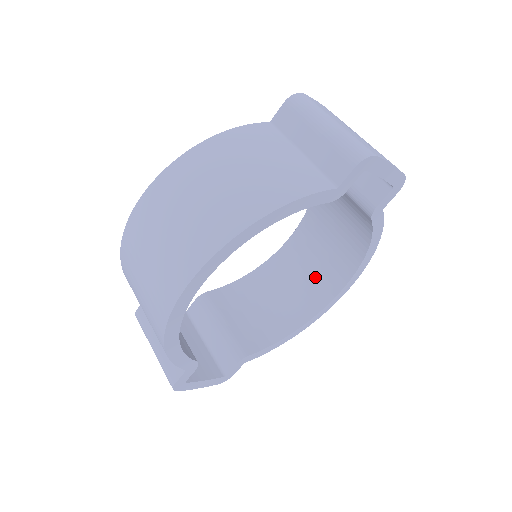
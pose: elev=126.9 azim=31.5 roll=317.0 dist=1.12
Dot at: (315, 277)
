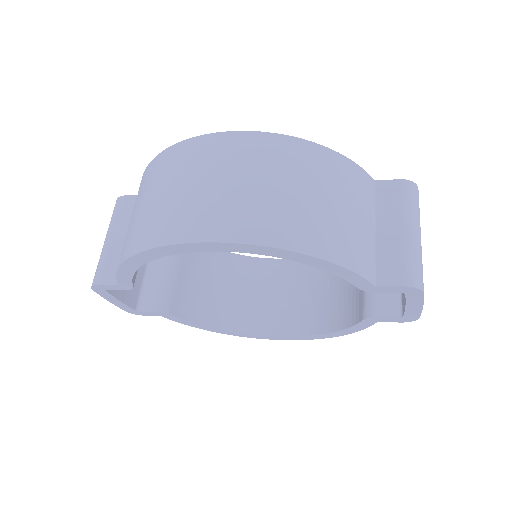
Dot at: (273, 307)
